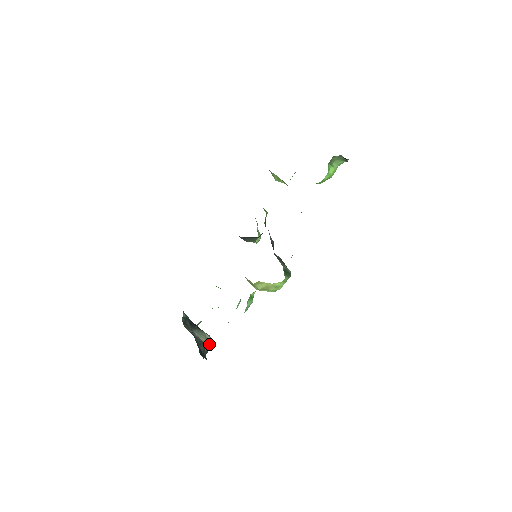
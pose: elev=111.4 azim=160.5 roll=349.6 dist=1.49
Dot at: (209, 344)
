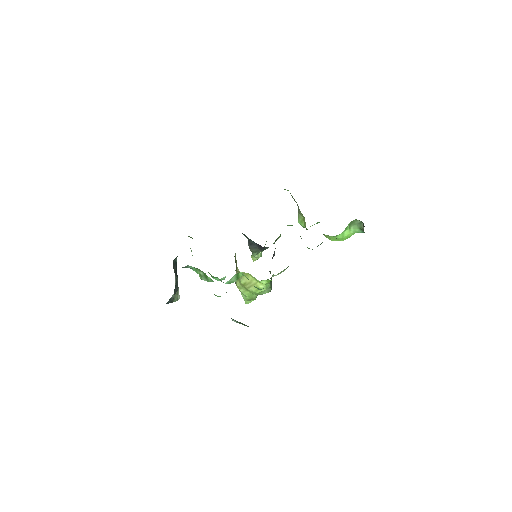
Dot at: (177, 298)
